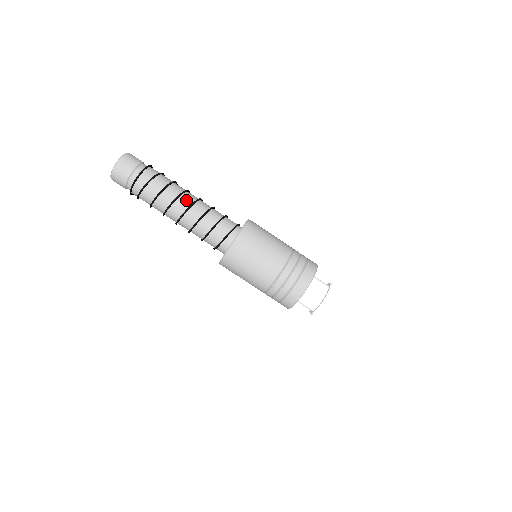
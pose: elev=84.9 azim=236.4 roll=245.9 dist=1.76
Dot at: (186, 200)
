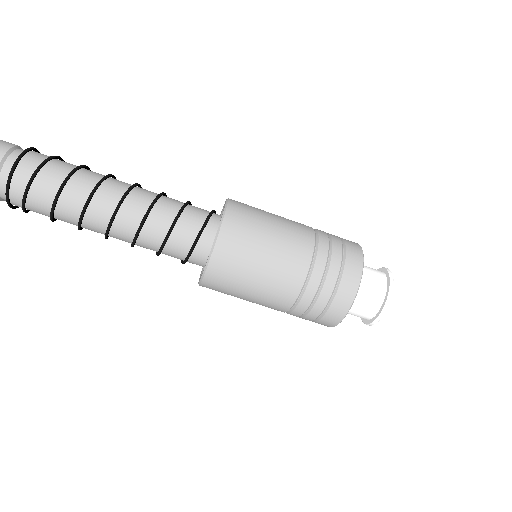
Dot at: (114, 187)
